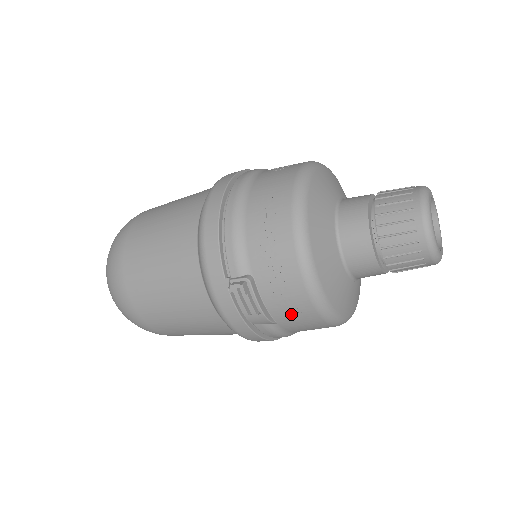
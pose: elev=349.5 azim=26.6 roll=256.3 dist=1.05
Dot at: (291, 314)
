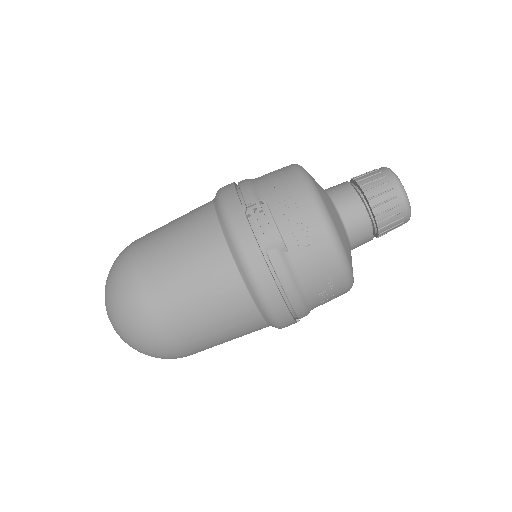
Dot at: (301, 233)
